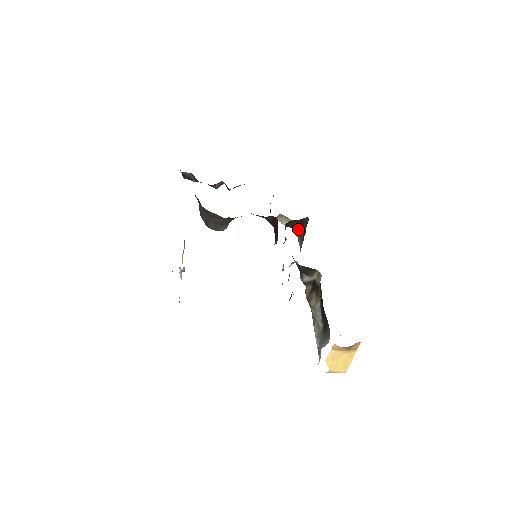
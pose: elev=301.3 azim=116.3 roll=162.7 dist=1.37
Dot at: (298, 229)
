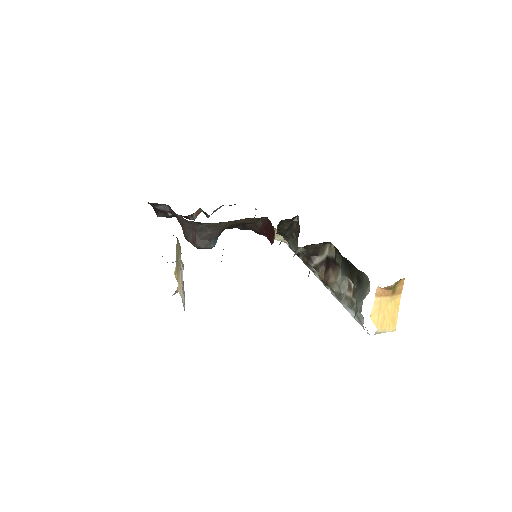
Dot at: (289, 234)
